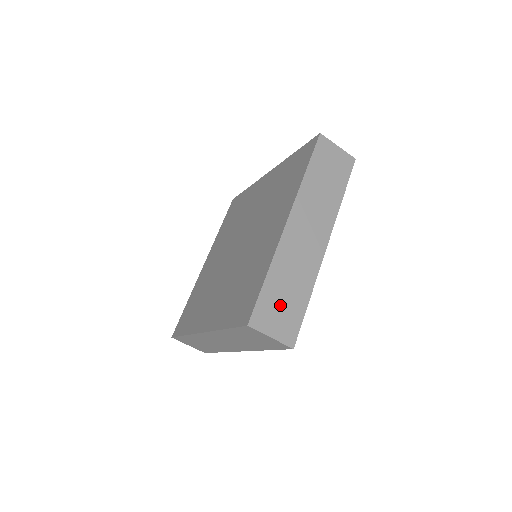
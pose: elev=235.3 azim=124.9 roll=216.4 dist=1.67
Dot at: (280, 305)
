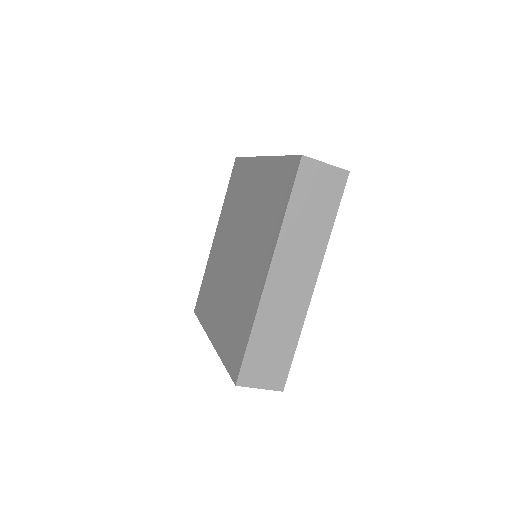
Dot at: (266, 359)
